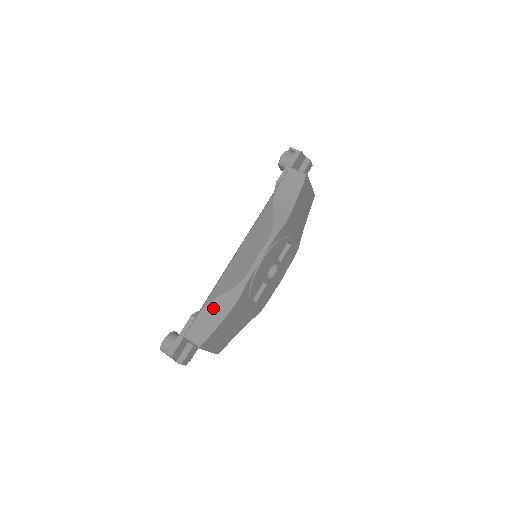
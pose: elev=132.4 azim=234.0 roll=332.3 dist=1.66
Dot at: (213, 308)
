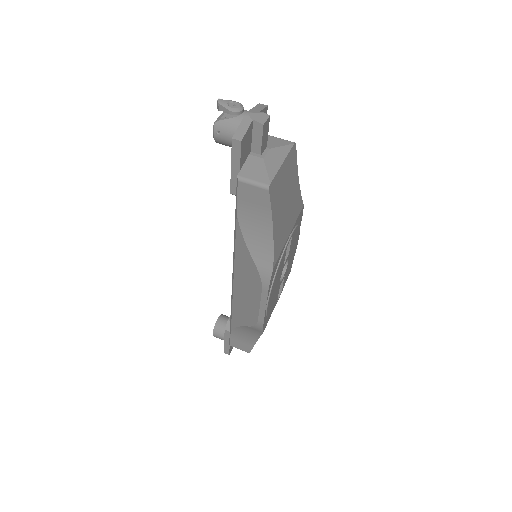
Dot at: (242, 332)
